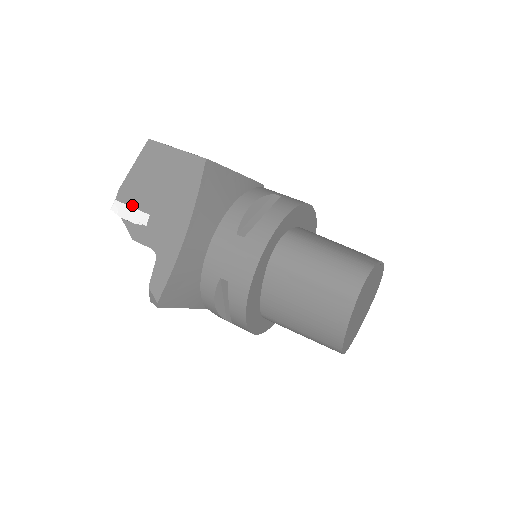
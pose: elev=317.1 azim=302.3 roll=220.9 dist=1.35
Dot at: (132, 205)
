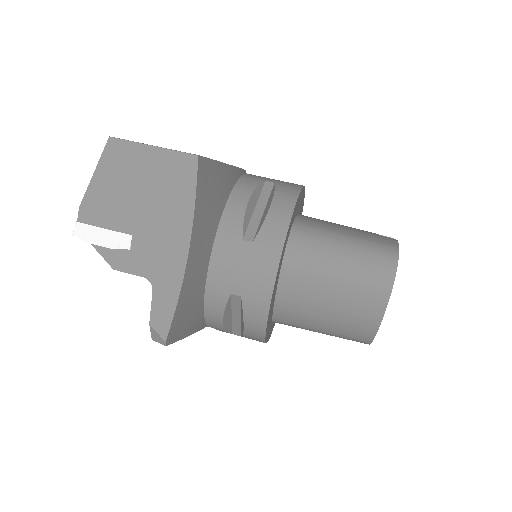
Dot at: (103, 226)
